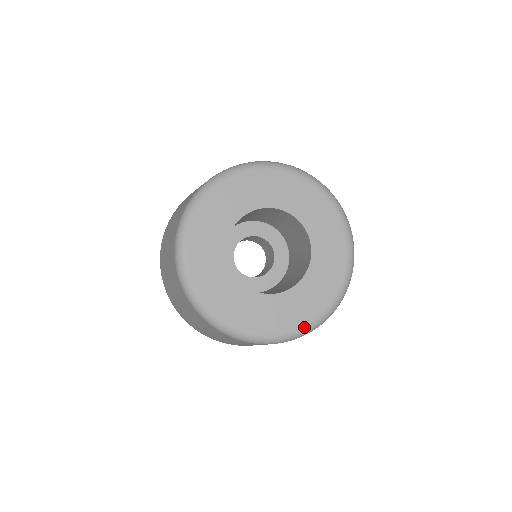
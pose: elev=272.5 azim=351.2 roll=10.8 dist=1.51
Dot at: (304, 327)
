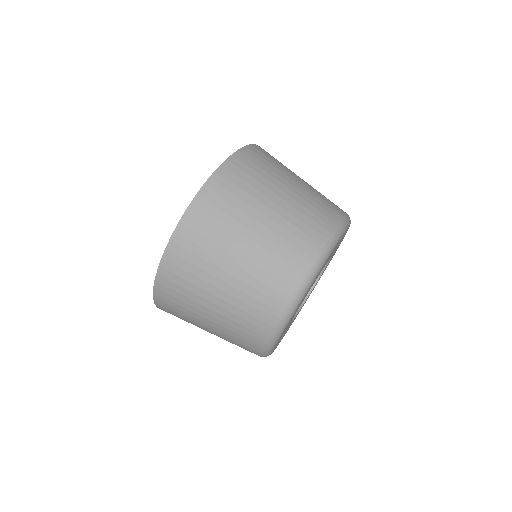
Dot at: occluded
